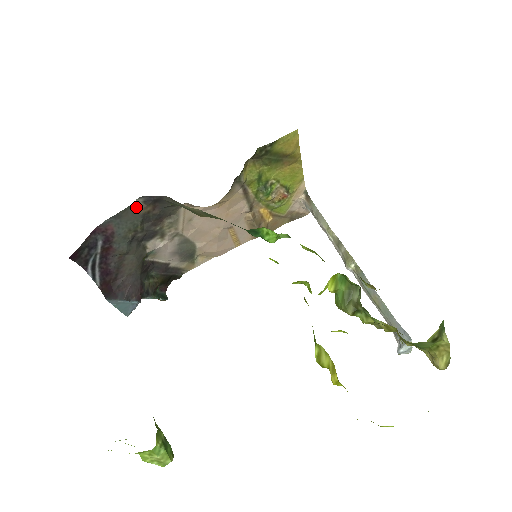
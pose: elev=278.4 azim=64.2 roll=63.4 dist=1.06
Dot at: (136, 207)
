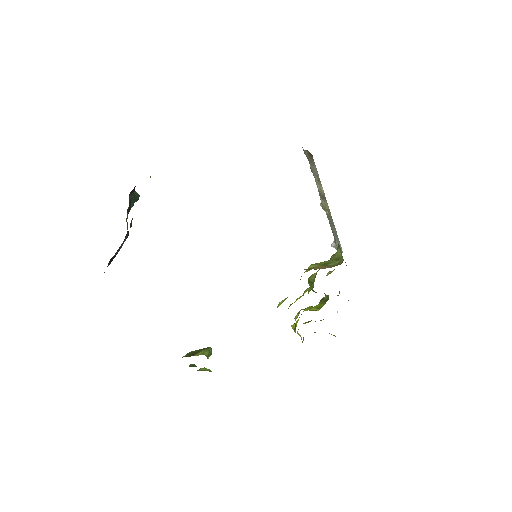
Dot at: occluded
